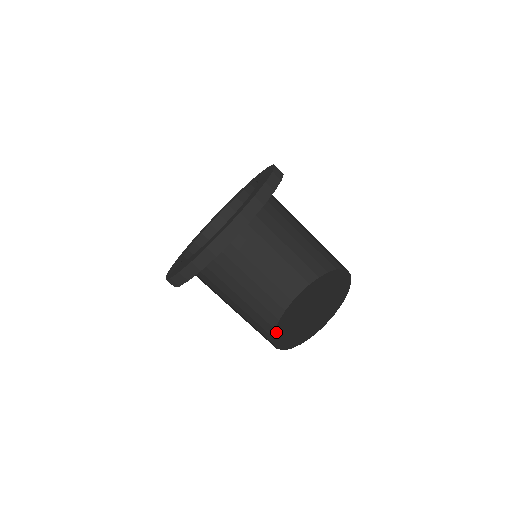
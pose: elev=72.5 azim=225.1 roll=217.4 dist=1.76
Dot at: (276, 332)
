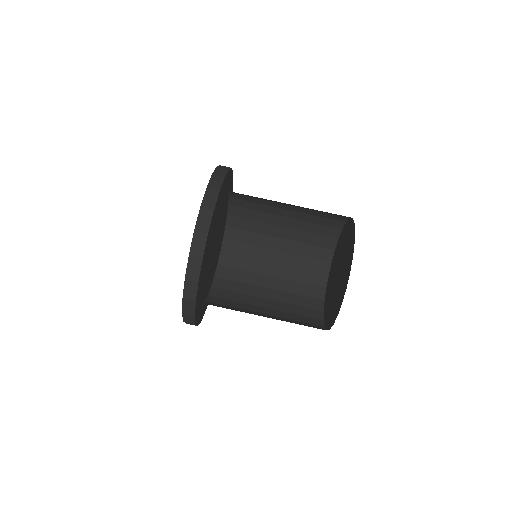
Dot at: (324, 321)
